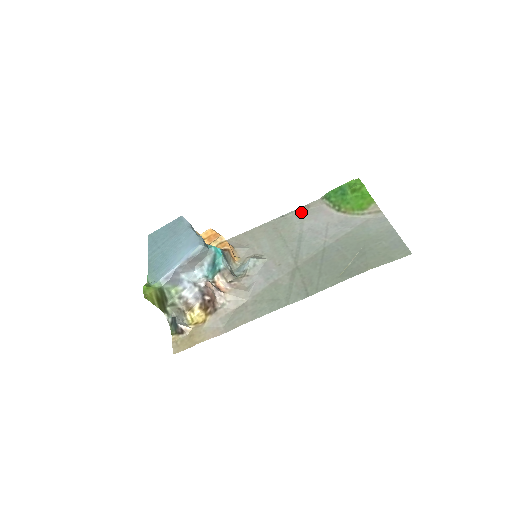
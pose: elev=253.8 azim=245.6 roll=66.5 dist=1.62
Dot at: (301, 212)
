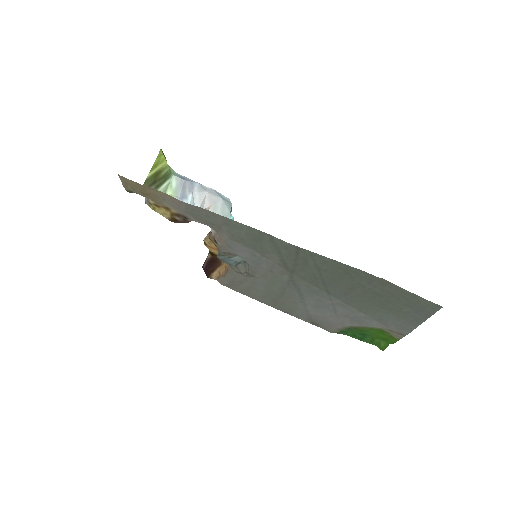
Dot at: (308, 319)
